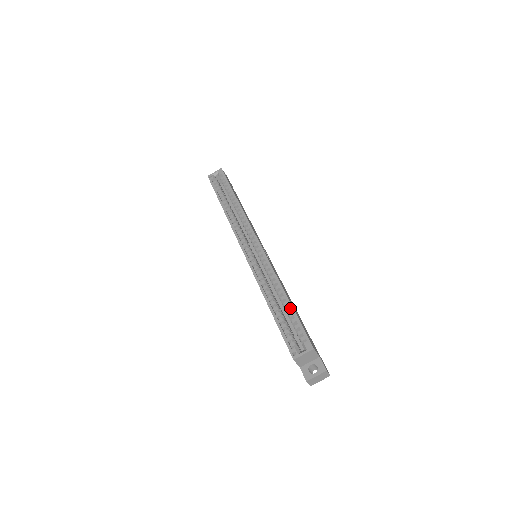
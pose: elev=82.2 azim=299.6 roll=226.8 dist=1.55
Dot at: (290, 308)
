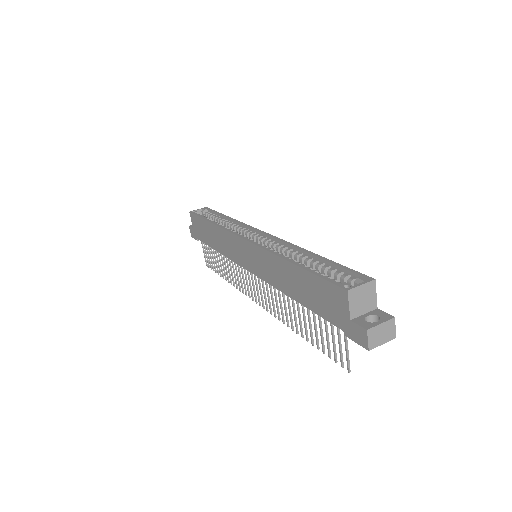
Dot at: (324, 259)
